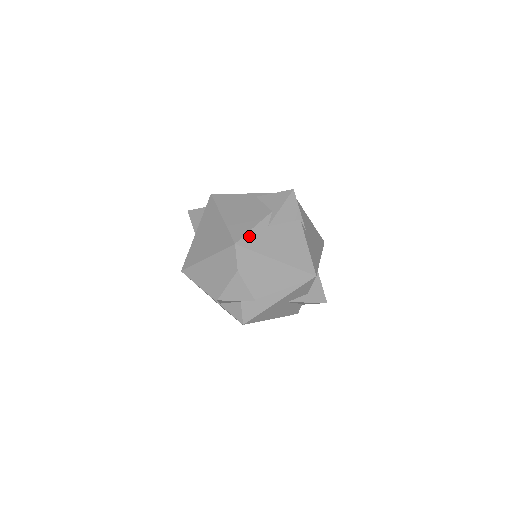
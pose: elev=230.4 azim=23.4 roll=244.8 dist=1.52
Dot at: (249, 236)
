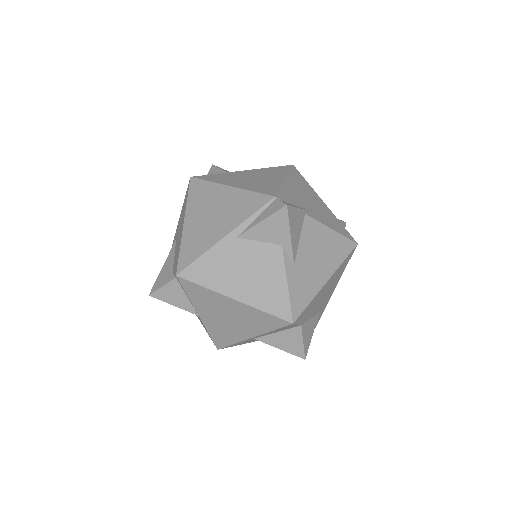
Dot at: (293, 299)
